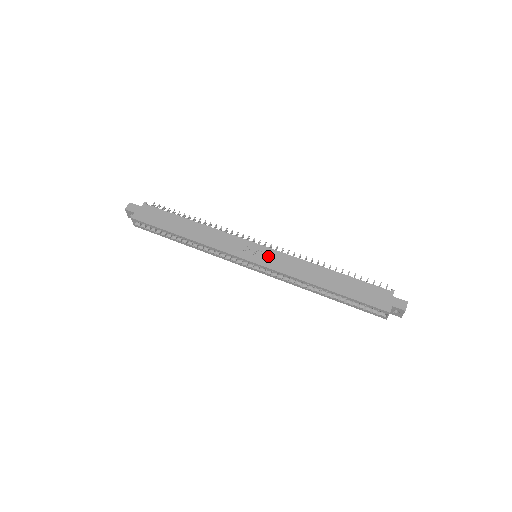
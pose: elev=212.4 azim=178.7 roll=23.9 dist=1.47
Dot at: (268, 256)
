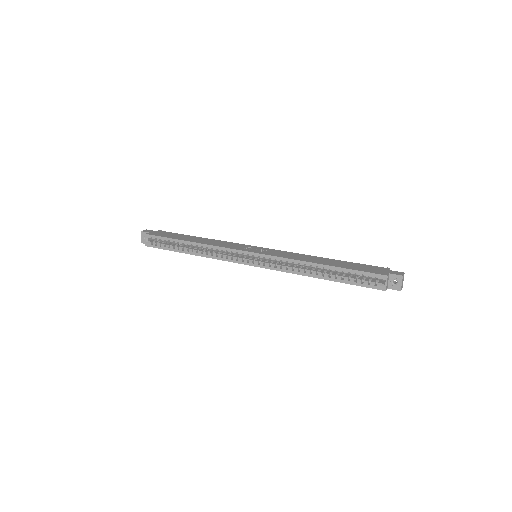
Dot at: (267, 251)
